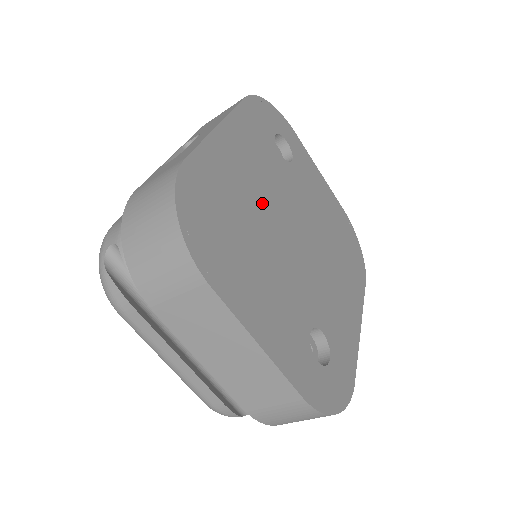
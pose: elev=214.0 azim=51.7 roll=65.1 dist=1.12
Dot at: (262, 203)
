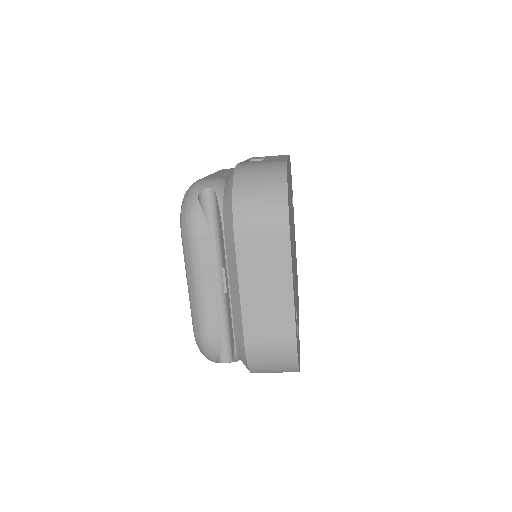
Dot at: occluded
